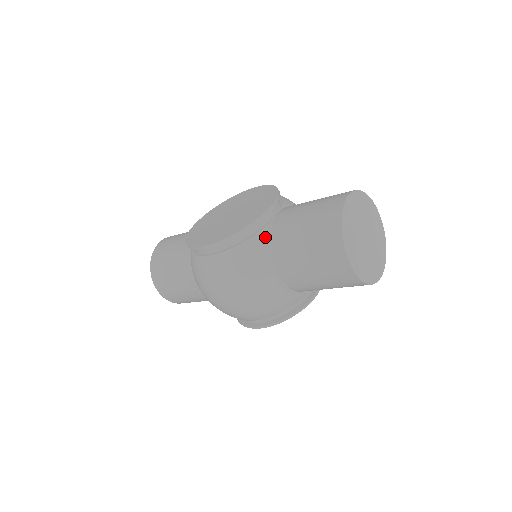
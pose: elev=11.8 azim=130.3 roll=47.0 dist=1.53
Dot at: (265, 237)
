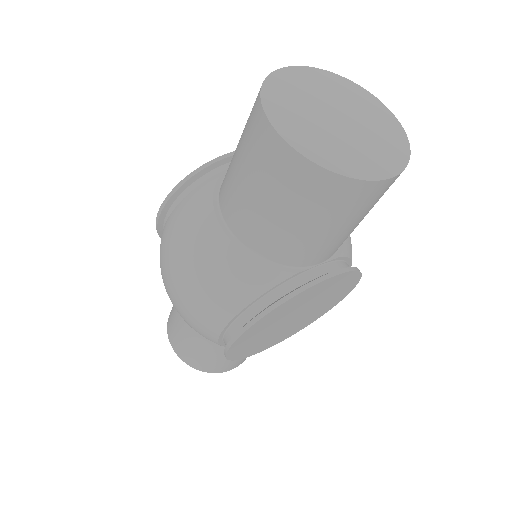
Dot at: (217, 179)
